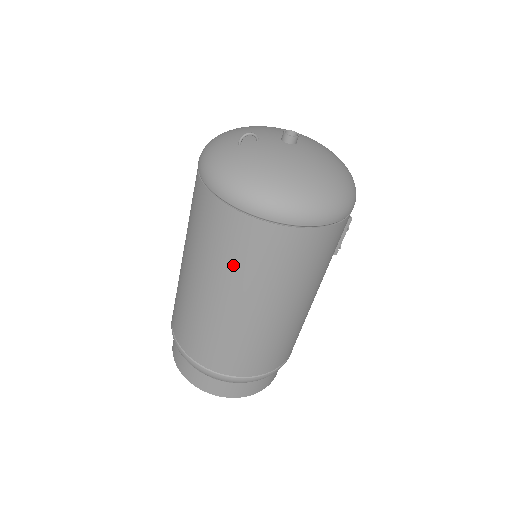
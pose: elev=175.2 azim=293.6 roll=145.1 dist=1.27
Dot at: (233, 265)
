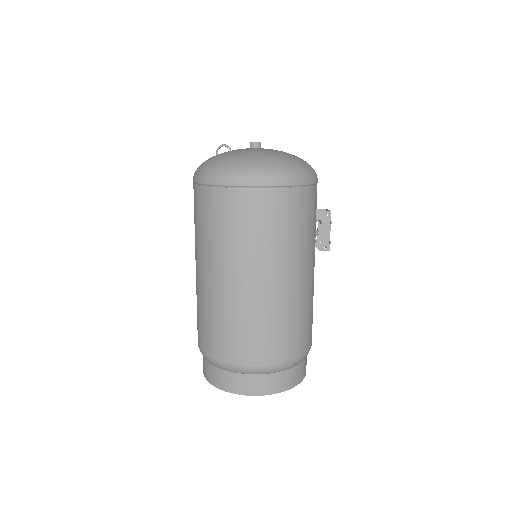
Dot at: (214, 235)
